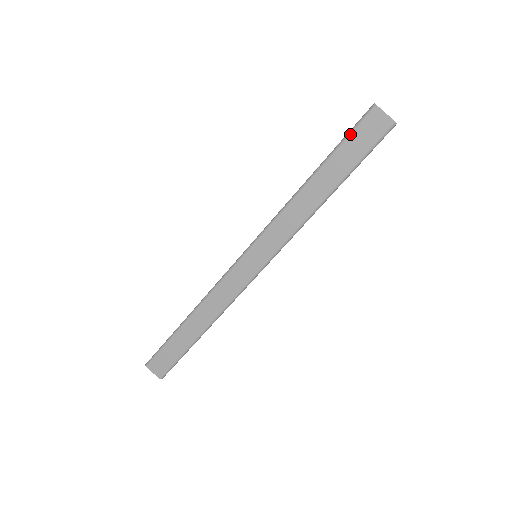
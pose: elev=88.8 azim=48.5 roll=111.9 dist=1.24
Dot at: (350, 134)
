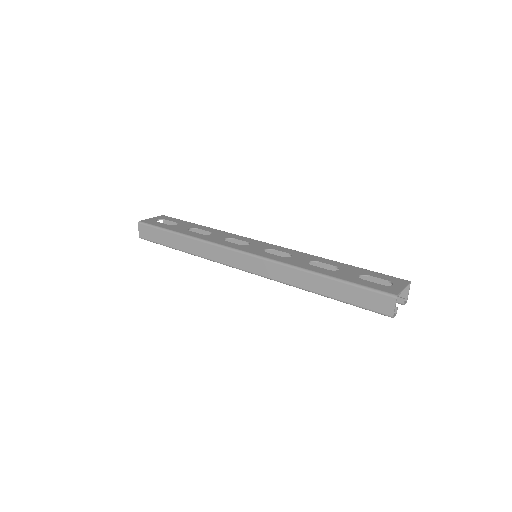
Dot at: (367, 289)
